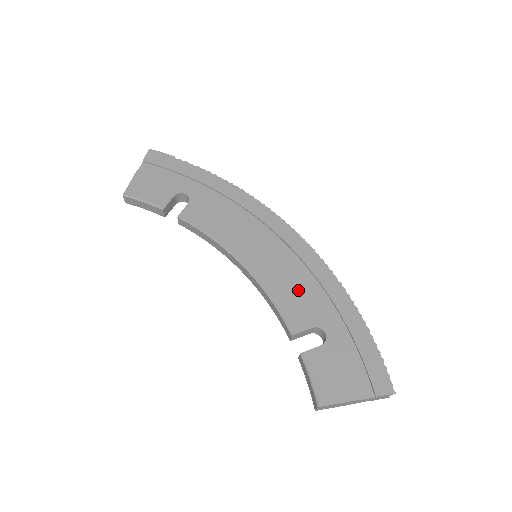
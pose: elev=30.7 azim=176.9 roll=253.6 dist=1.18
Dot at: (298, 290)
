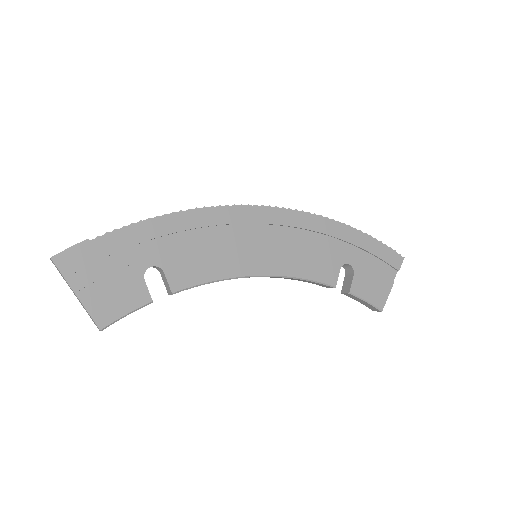
Dot at: (310, 253)
